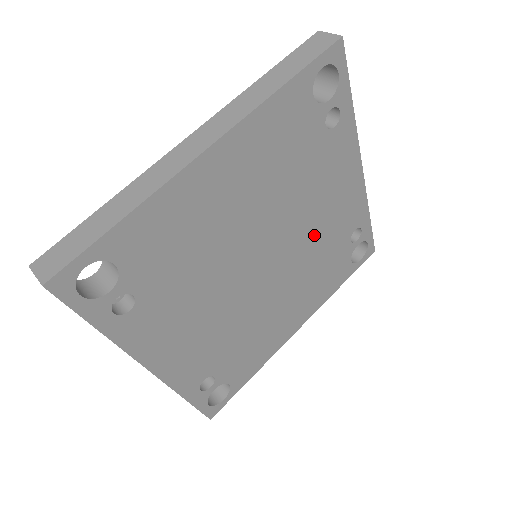
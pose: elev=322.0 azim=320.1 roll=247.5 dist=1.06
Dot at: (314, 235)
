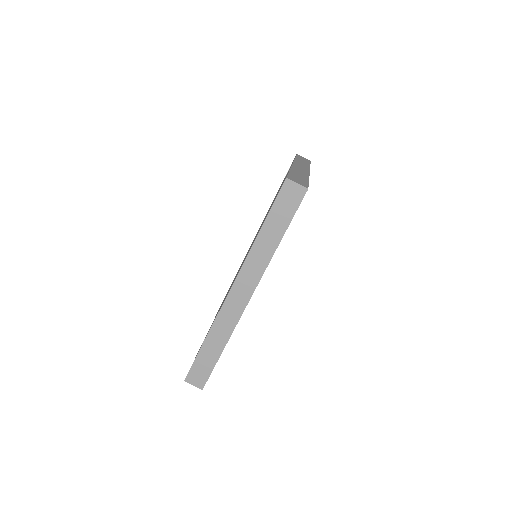
Dot at: occluded
